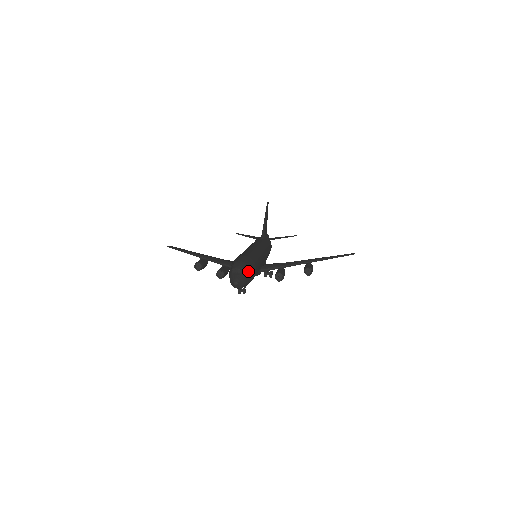
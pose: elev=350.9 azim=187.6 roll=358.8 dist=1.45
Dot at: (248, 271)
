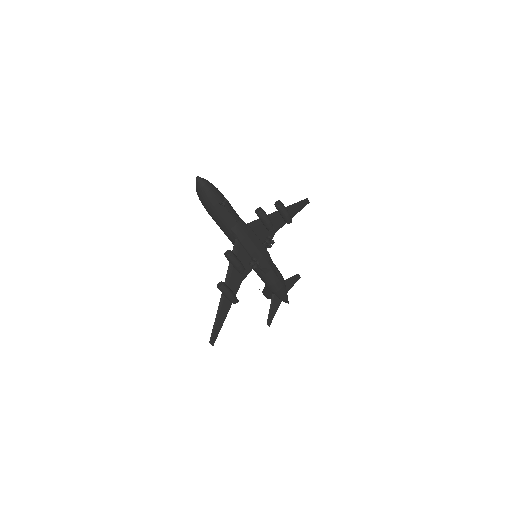
Dot at: occluded
